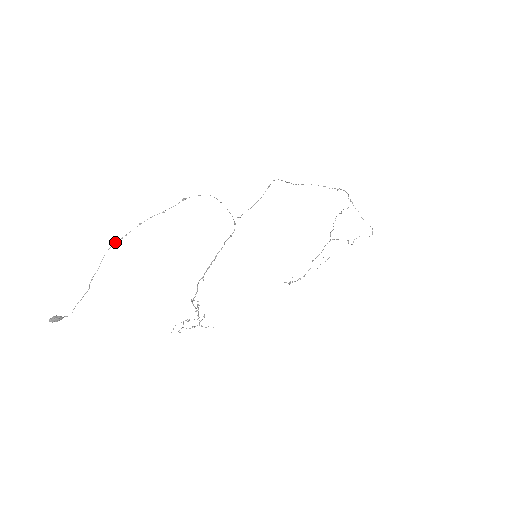
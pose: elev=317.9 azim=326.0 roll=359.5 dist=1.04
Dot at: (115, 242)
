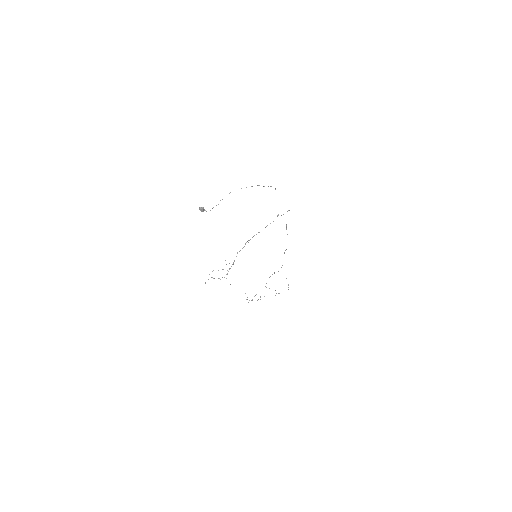
Dot at: occluded
